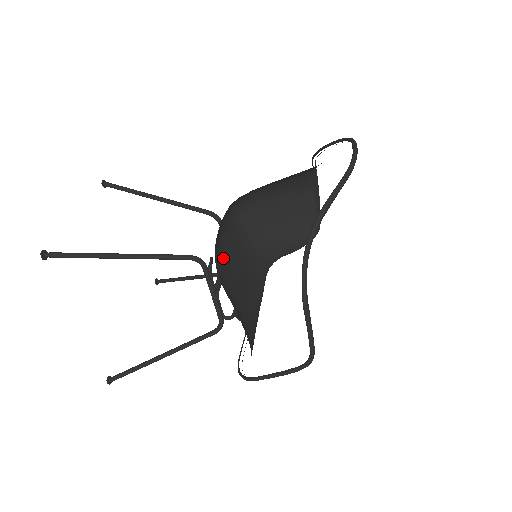
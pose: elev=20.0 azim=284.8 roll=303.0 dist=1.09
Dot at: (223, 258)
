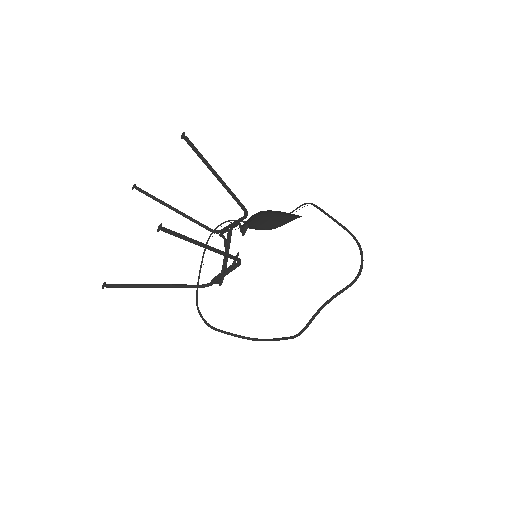
Dot at: occluded
